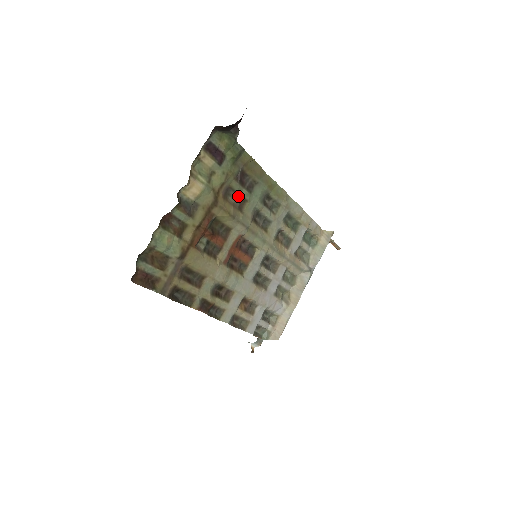
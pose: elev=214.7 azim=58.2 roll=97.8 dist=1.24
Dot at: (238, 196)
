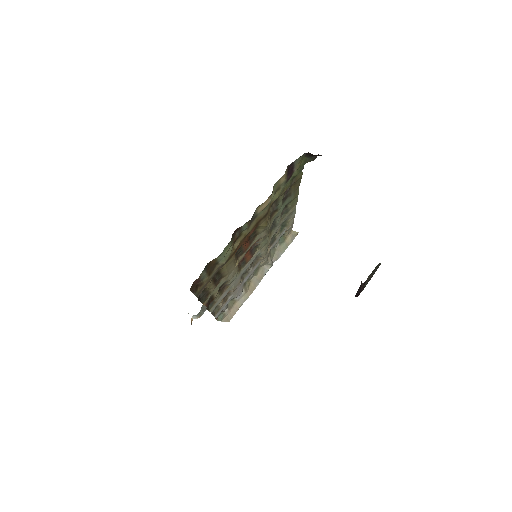
Dot at: (275, 206)
